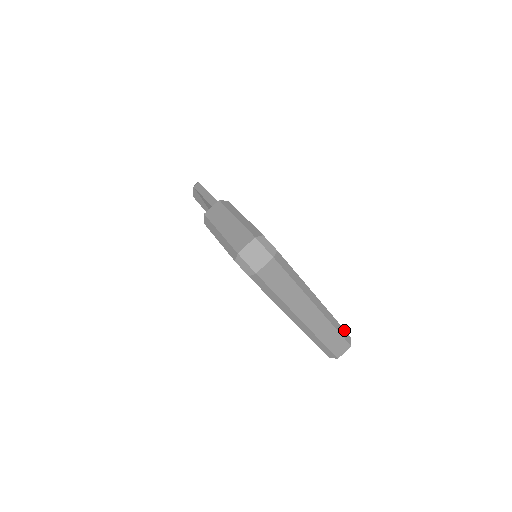
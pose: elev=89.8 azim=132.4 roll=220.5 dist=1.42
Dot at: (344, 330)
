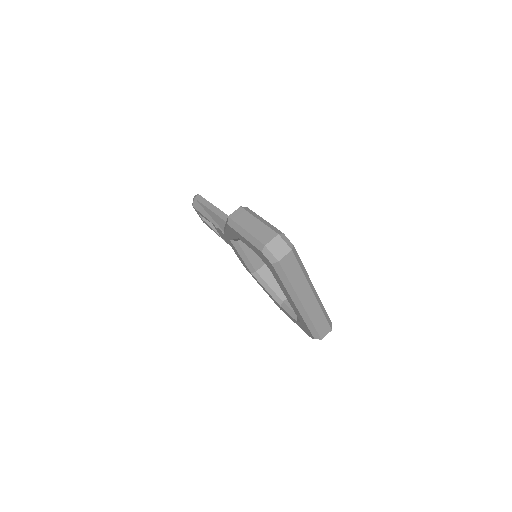
Dot at: (328, 316)
